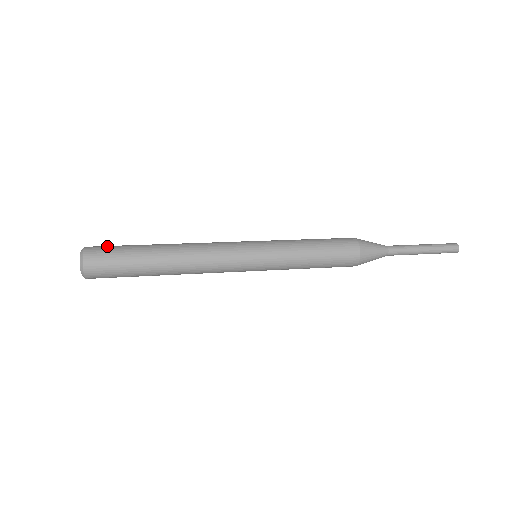
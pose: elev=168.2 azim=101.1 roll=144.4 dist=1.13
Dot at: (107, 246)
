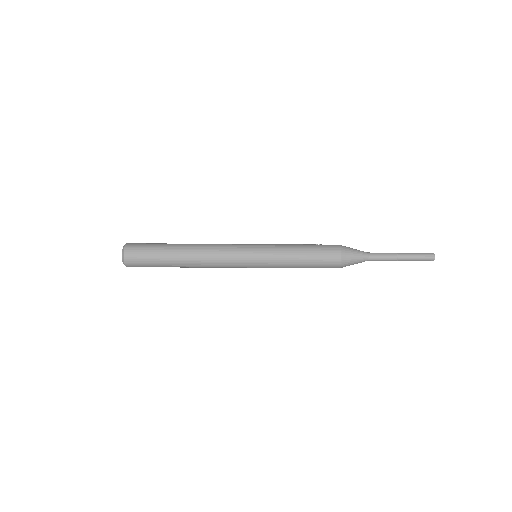
Dot at: (142, 245)
